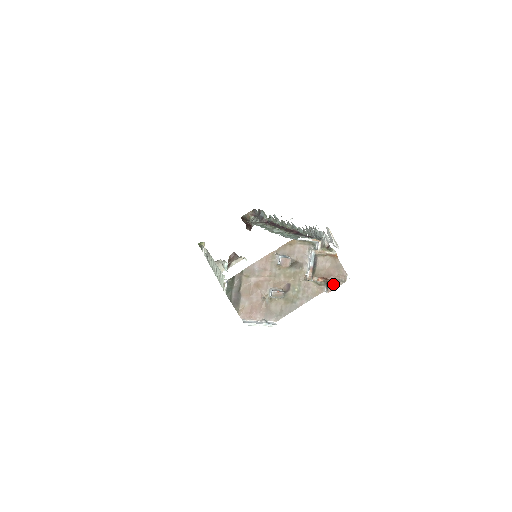
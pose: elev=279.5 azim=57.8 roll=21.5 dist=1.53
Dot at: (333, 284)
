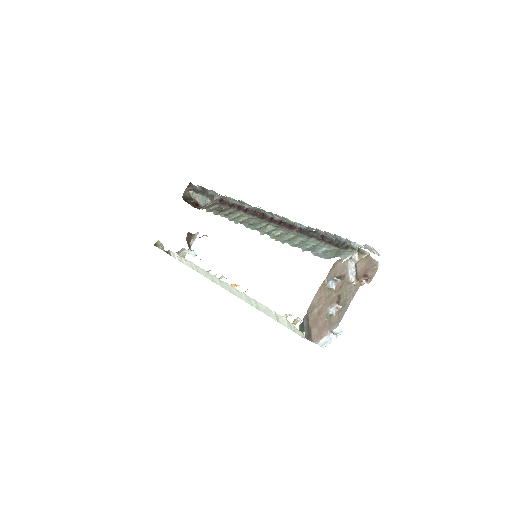
Dot at: (371, 276)
